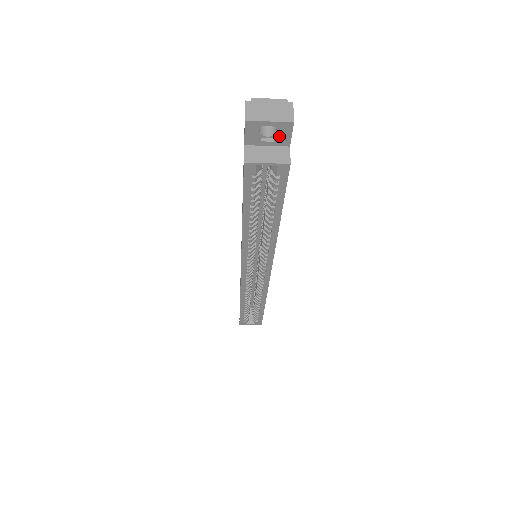
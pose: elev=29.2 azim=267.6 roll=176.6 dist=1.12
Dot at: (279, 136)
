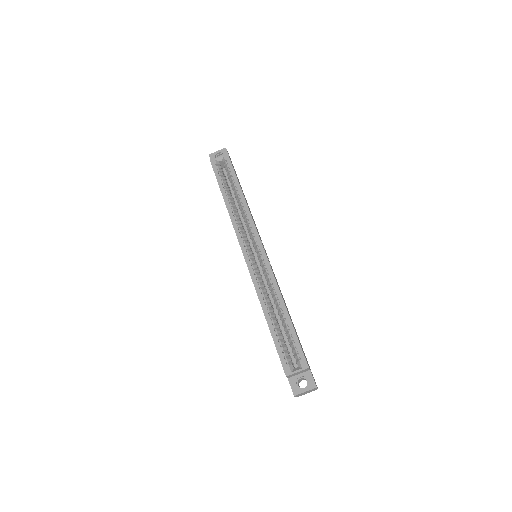
Dot at: occluded
